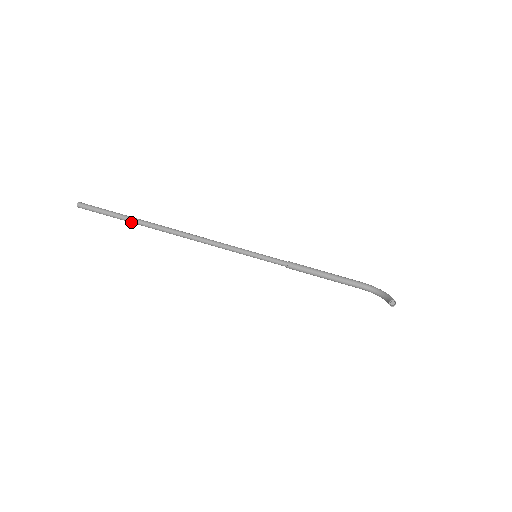
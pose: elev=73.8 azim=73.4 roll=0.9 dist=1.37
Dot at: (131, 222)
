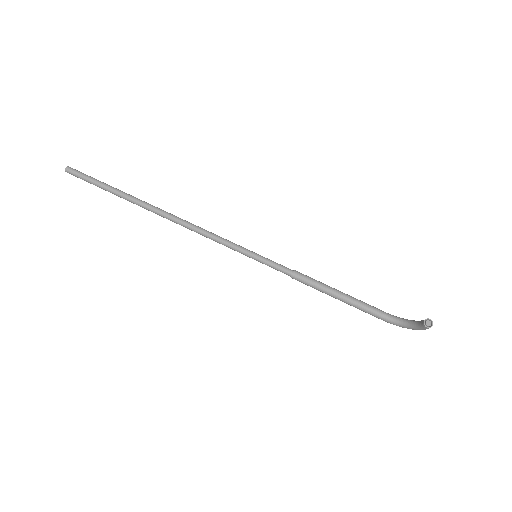
Dot at: (119, 195)
